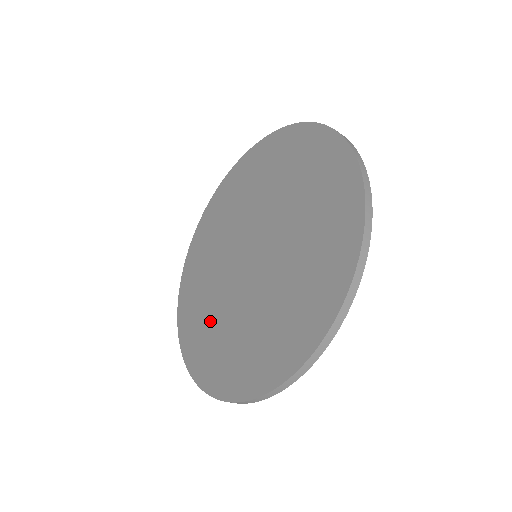
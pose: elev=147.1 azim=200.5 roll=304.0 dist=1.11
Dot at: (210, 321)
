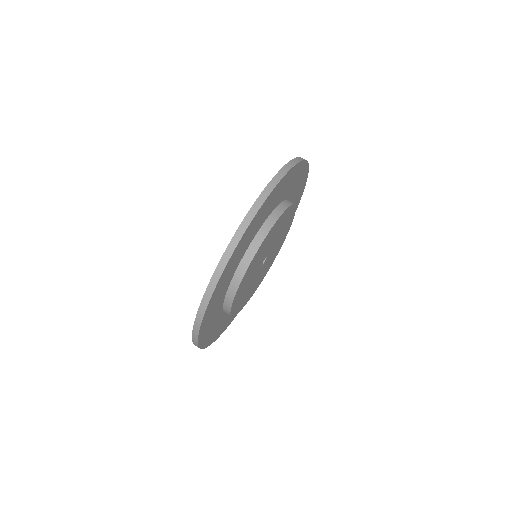
Dot at: occluded
